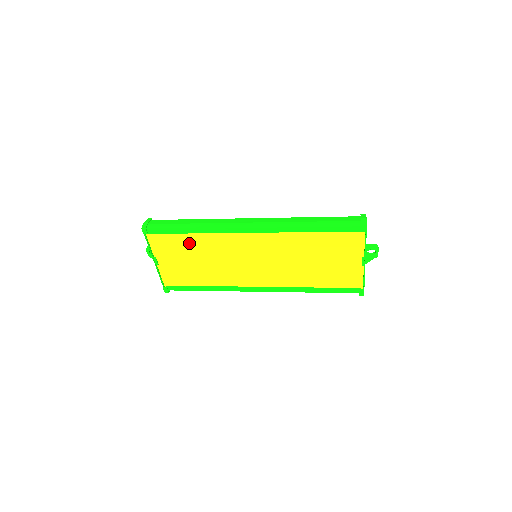
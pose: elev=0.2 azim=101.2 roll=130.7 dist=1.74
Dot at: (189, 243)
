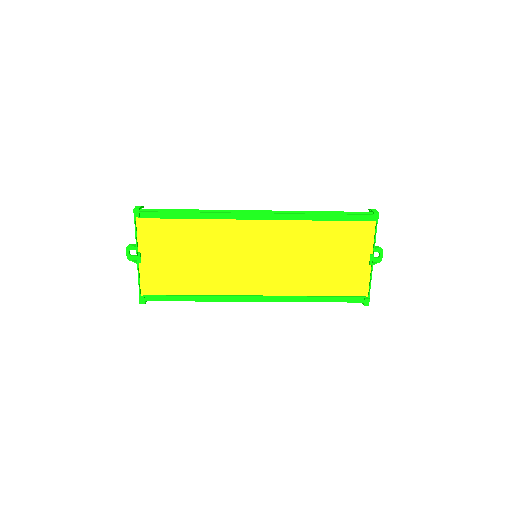
Dot at: (185, 233)
